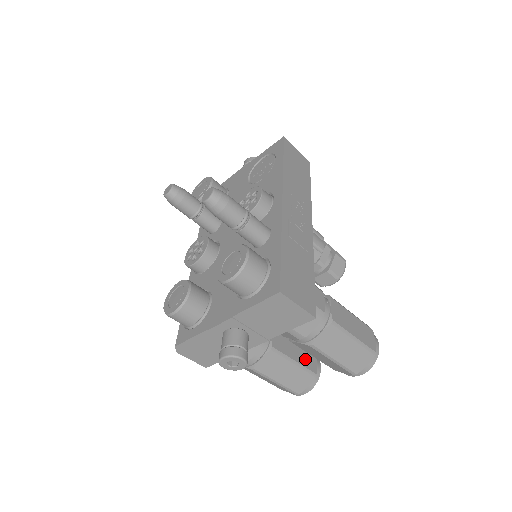
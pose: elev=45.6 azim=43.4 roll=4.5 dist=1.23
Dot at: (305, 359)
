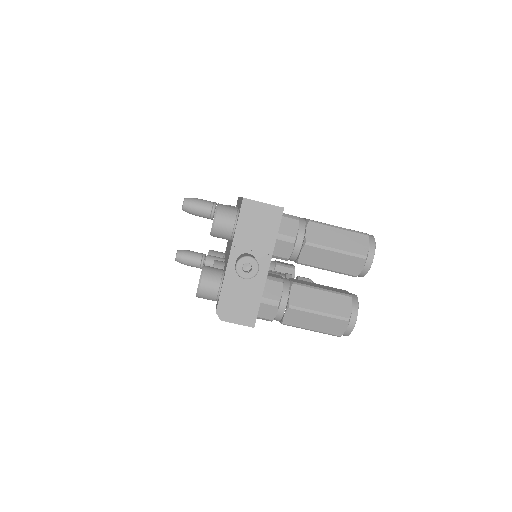
Dot at: (334, 290)
